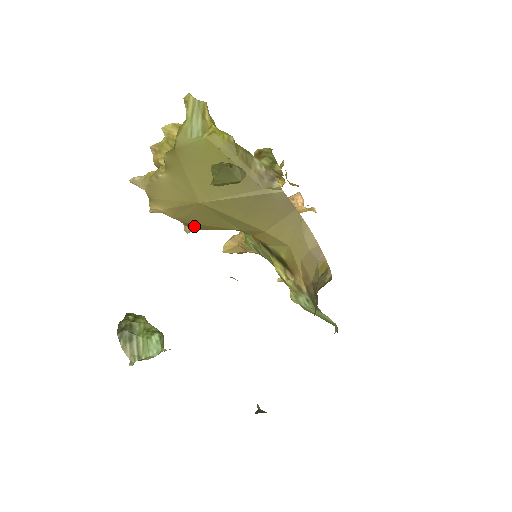
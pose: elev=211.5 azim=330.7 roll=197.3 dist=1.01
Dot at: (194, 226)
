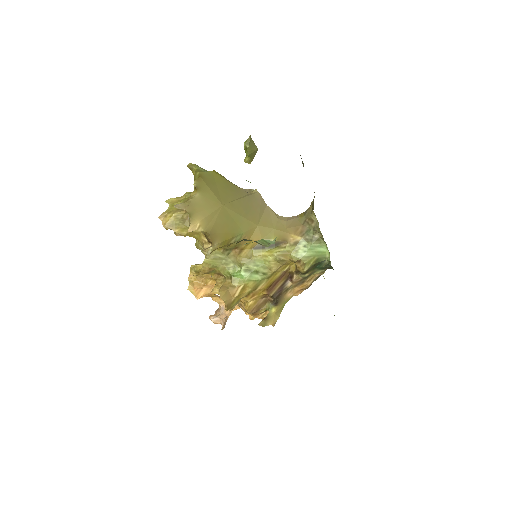
Dot at: (216, 239)
